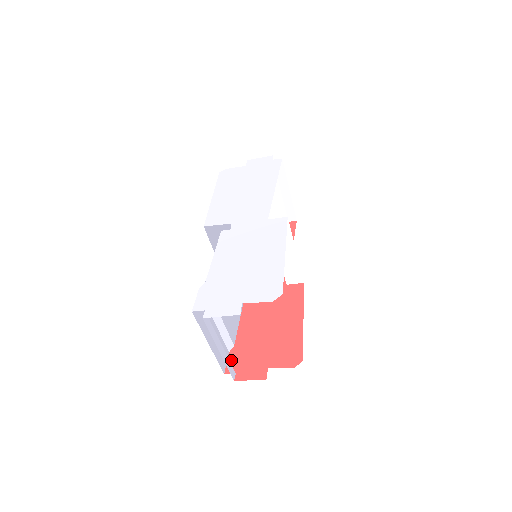
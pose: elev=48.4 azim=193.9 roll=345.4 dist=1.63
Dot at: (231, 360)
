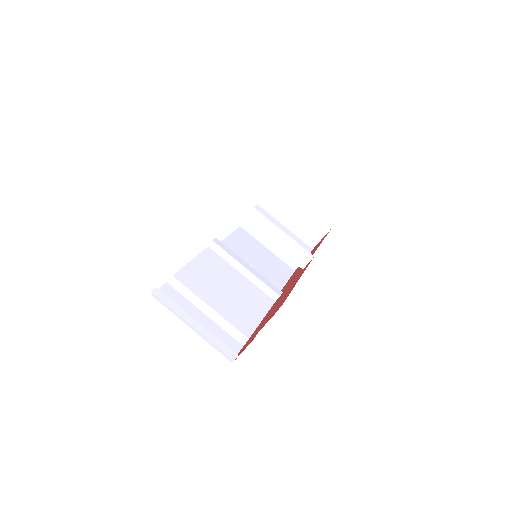
Dot at: (241, 349)
